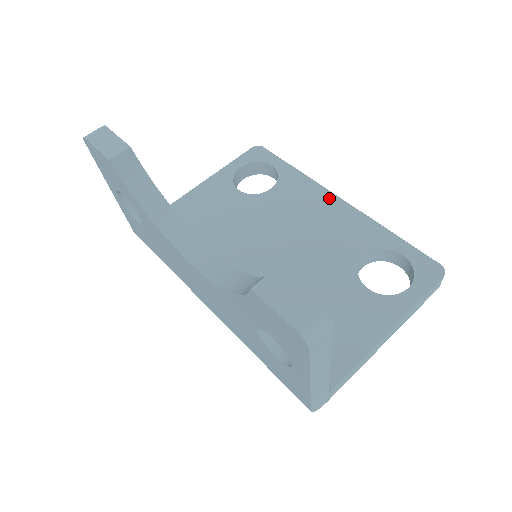
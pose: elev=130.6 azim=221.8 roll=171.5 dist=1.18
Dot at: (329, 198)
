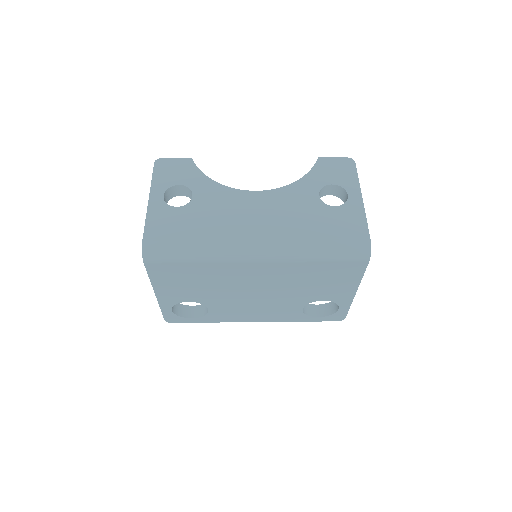
Dot at: occluded
